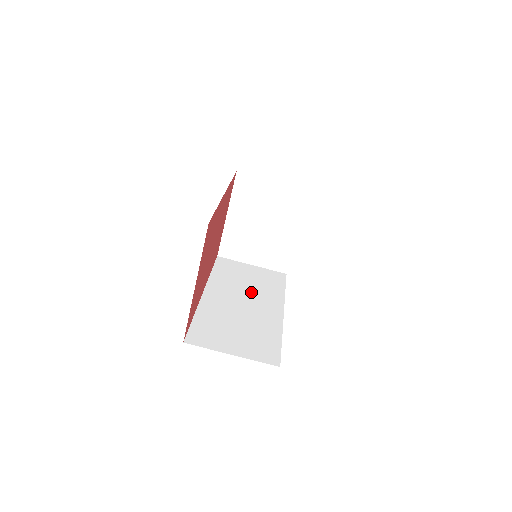
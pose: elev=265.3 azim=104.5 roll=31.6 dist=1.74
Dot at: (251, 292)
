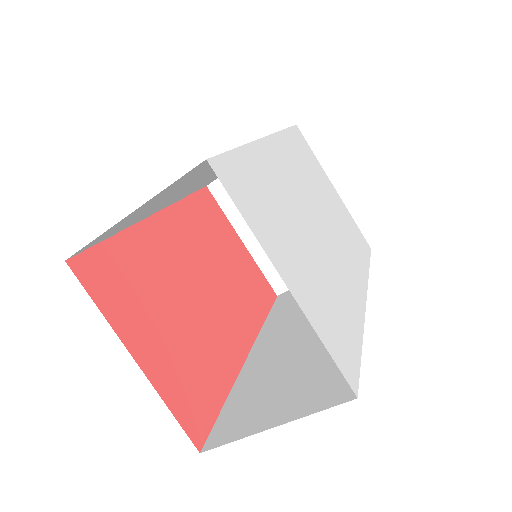
Dot at: occluded
